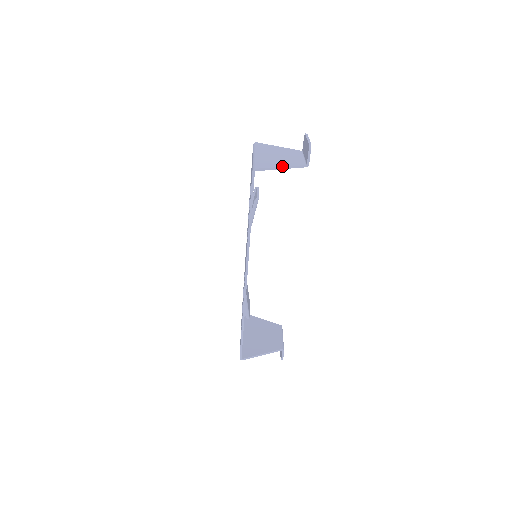
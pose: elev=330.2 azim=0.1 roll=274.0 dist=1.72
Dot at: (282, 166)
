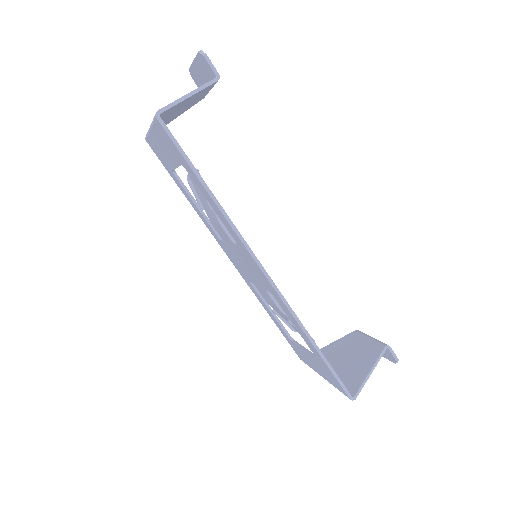
Dot at: (188, 93)
